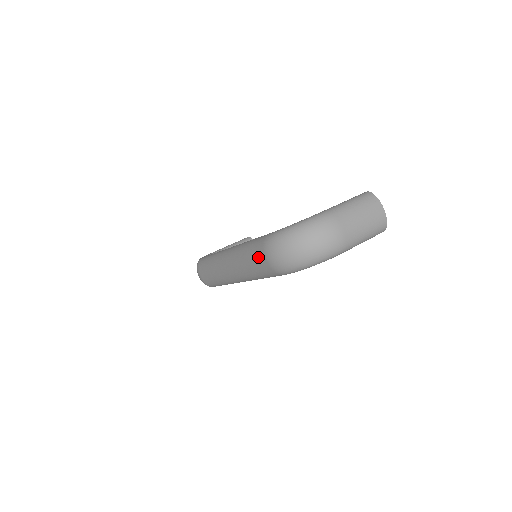
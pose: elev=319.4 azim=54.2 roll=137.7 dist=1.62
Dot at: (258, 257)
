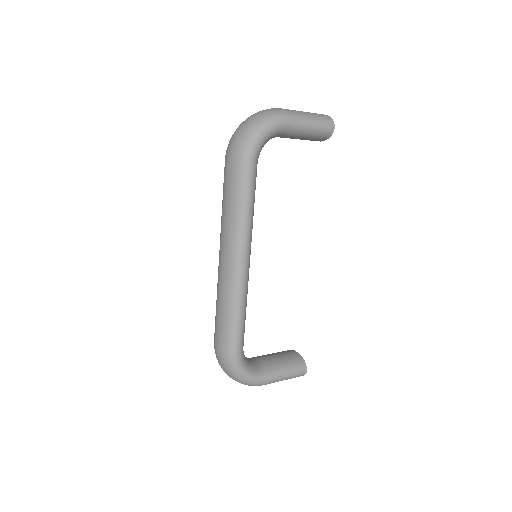
Dot at: (225, 174)
